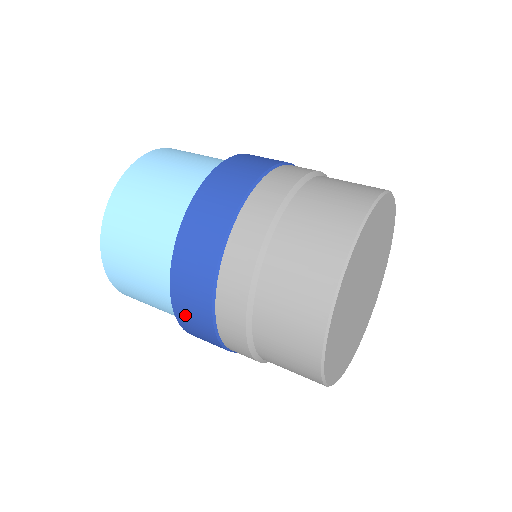
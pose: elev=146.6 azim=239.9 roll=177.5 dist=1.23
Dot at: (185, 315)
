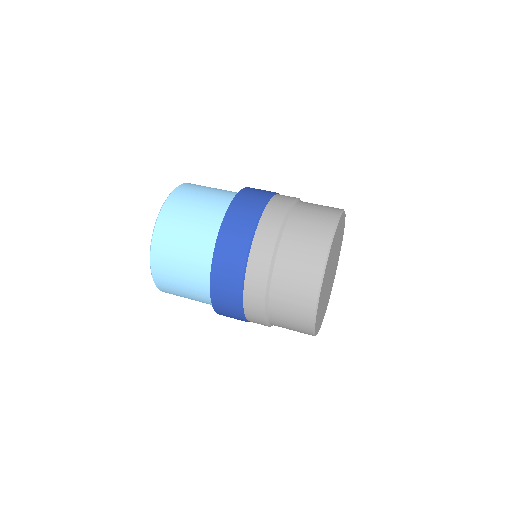
Dot at: (226, 316)
